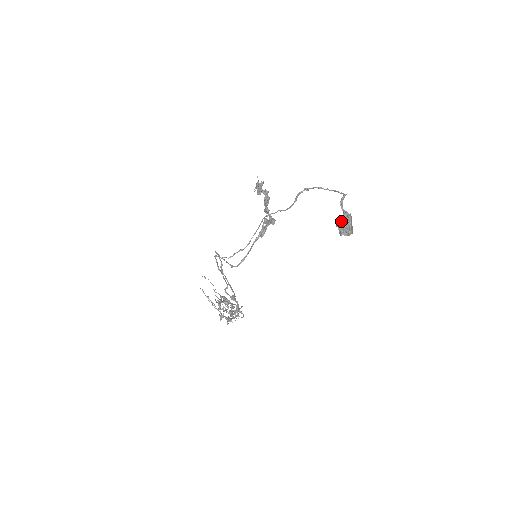
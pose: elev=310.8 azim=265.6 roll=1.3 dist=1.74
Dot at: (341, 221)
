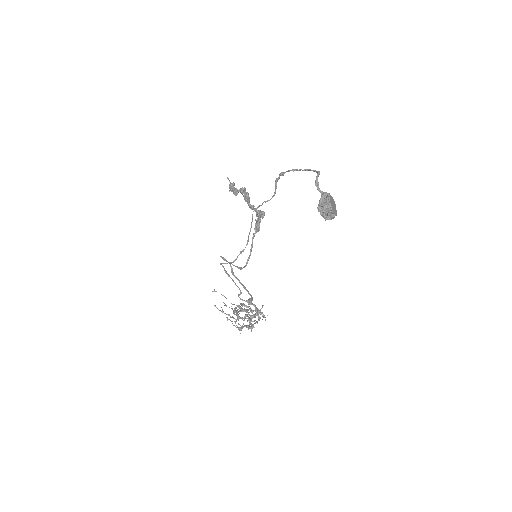
Dot at: (320, 206)
